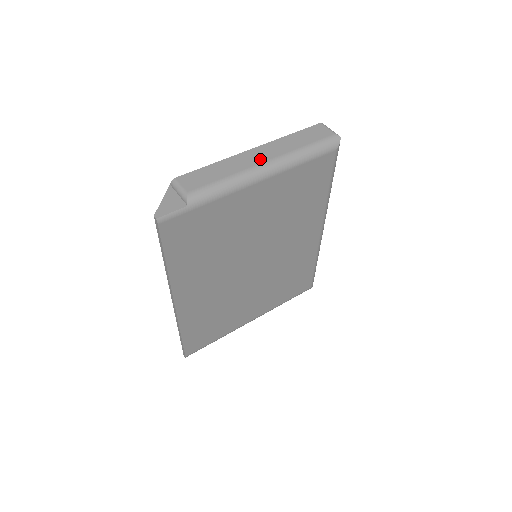
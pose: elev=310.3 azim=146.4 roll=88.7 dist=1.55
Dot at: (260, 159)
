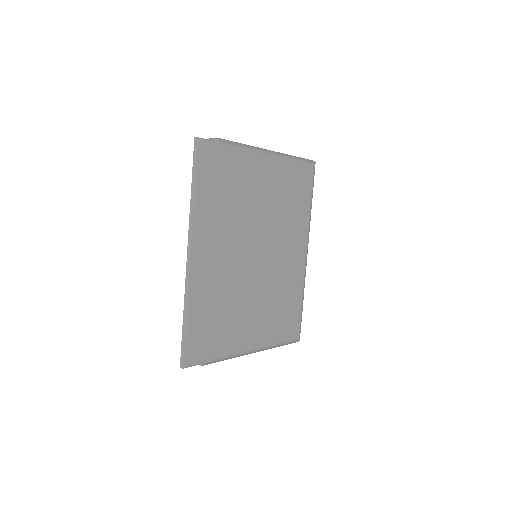
Dot at: occluded
